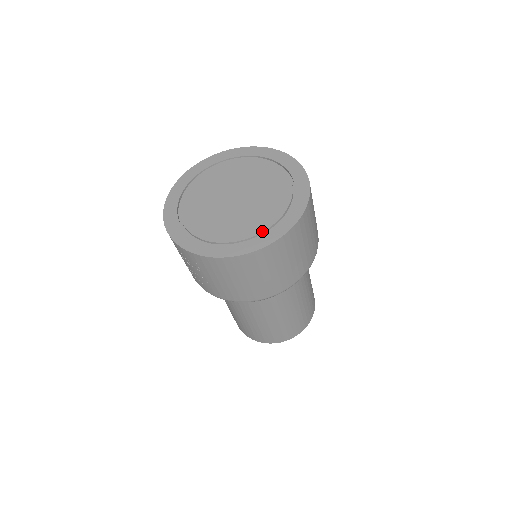
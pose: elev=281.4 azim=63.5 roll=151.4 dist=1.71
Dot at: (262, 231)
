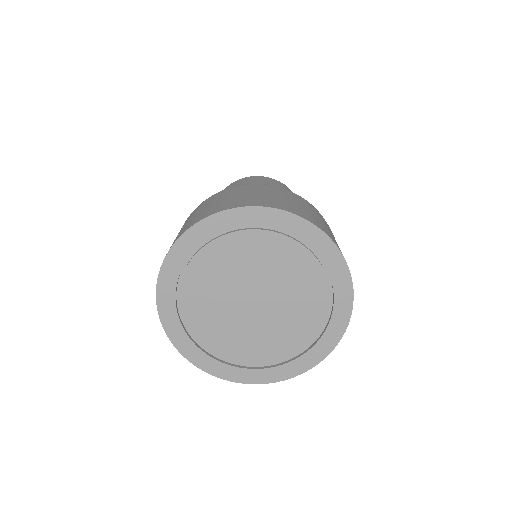
Dot at: (259, 366)
